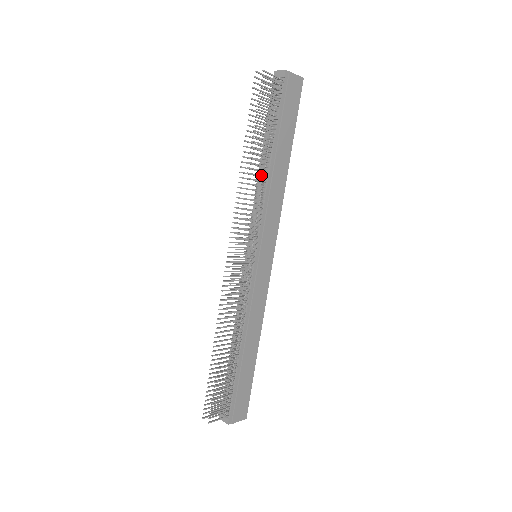
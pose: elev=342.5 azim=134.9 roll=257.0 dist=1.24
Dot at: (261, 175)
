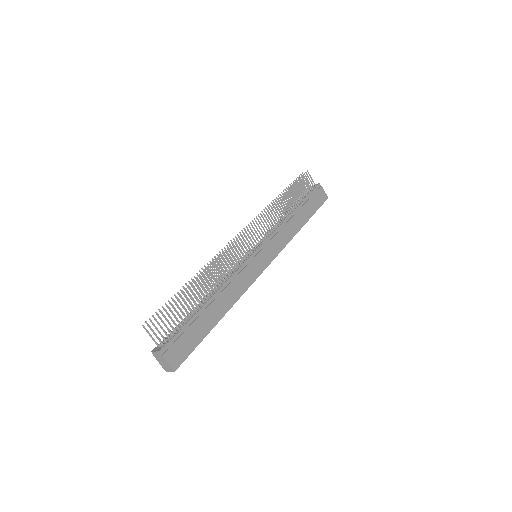
Dot at: occluded
